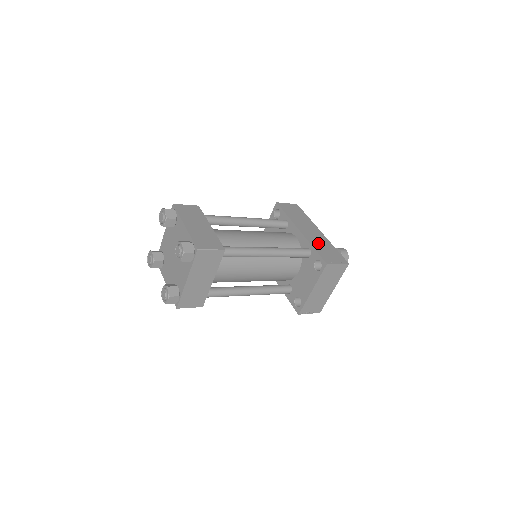
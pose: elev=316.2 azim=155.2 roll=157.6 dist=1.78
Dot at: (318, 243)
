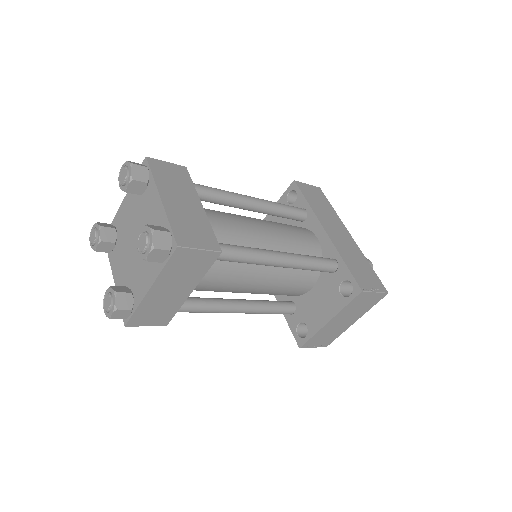
Dot at: (349, 254)
